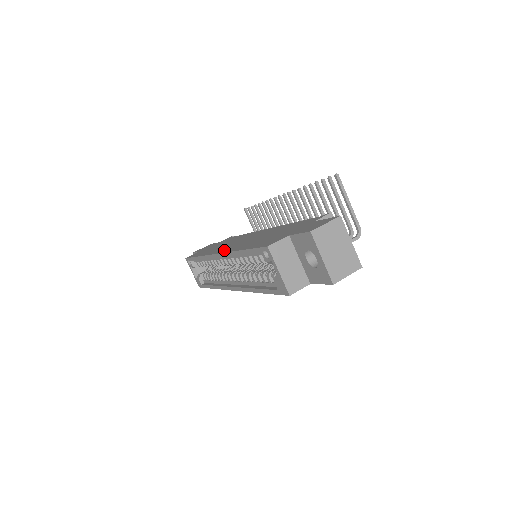
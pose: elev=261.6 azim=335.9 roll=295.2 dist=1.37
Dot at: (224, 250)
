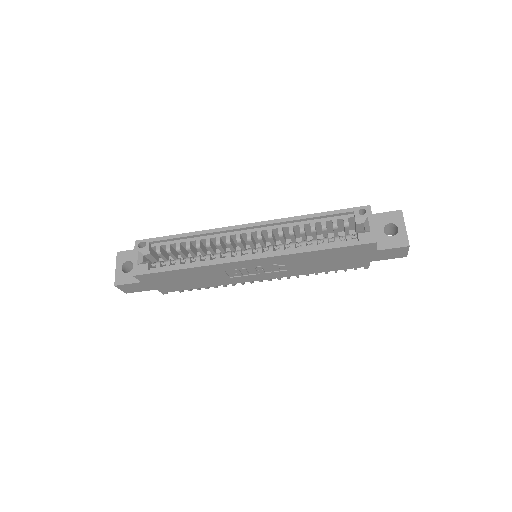
Dot at: occluded
